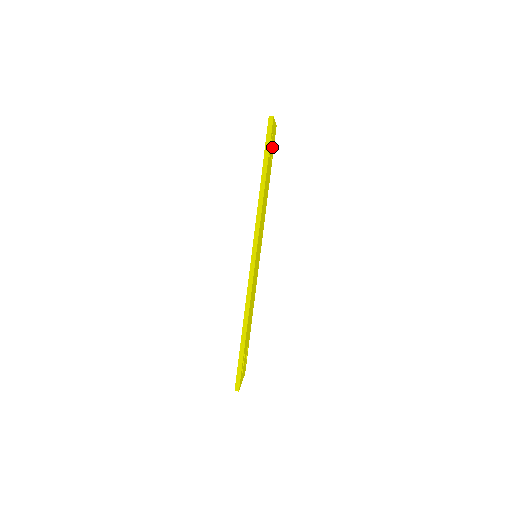
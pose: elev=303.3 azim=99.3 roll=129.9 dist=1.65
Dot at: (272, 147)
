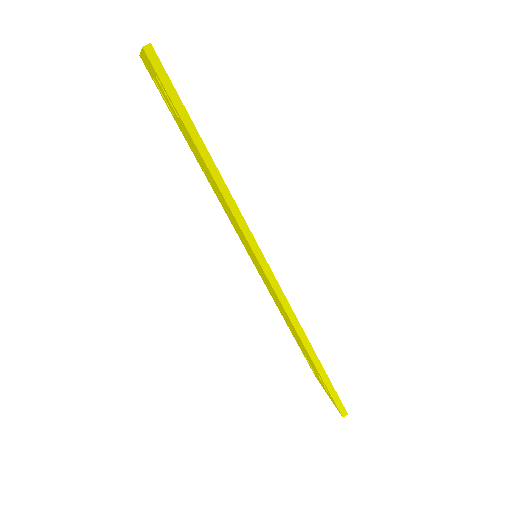
Dot at: occluded
